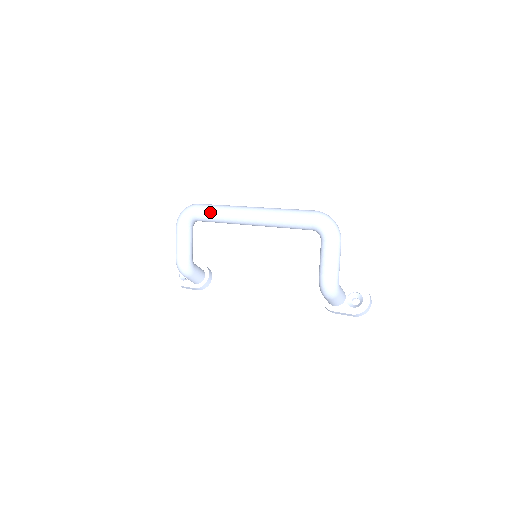
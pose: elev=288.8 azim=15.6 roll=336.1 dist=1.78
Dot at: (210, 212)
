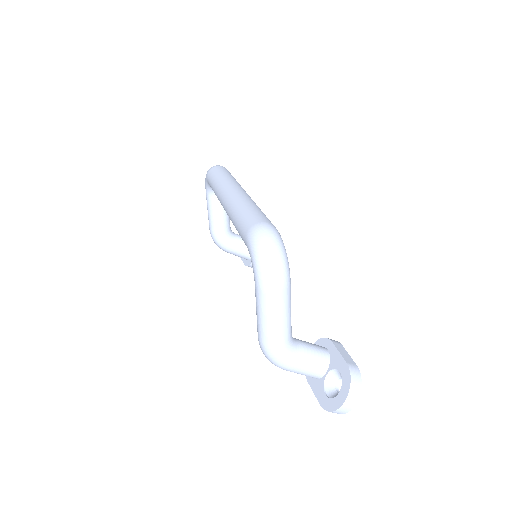
Dot at: (211, 184)
